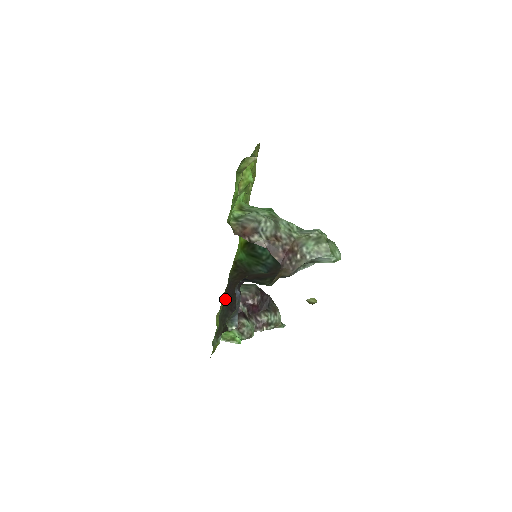
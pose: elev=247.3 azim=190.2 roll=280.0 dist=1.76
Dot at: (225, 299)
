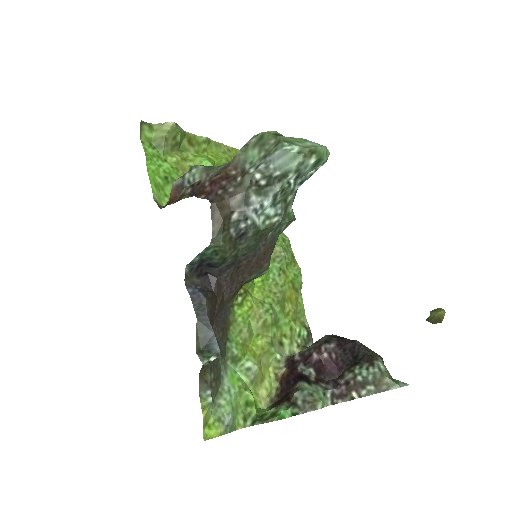
Dot at: (223, 335)
